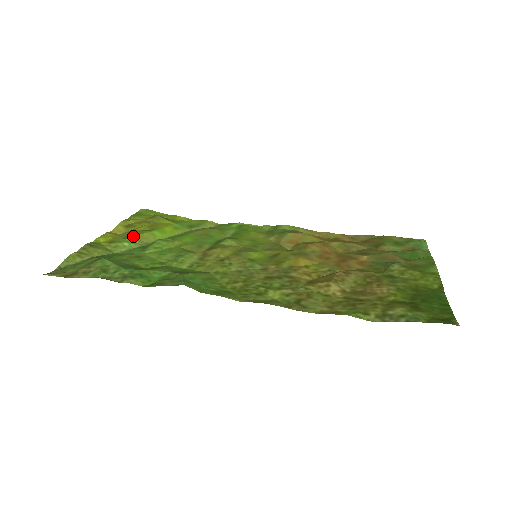
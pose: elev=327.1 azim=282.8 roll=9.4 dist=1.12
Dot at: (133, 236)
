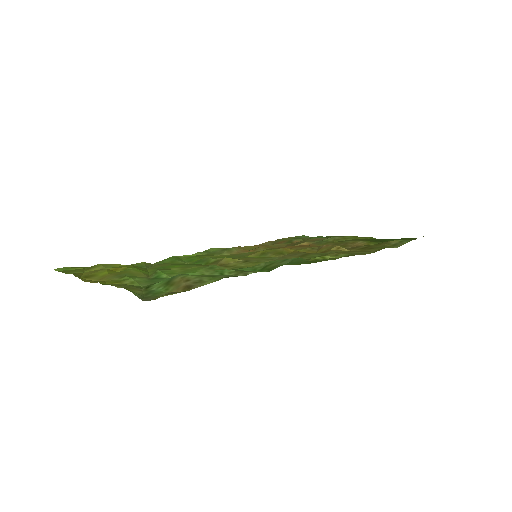
Dot at: (127, 274)
